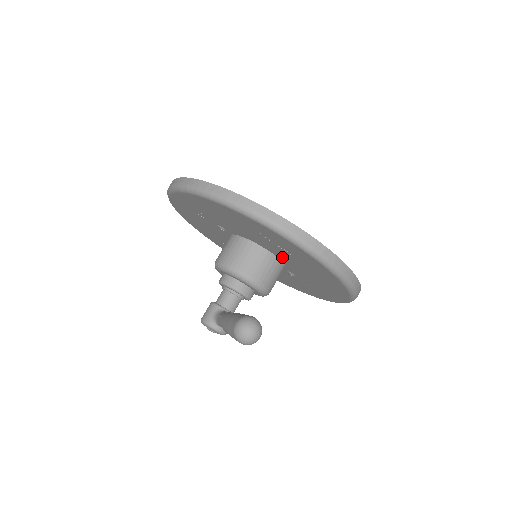
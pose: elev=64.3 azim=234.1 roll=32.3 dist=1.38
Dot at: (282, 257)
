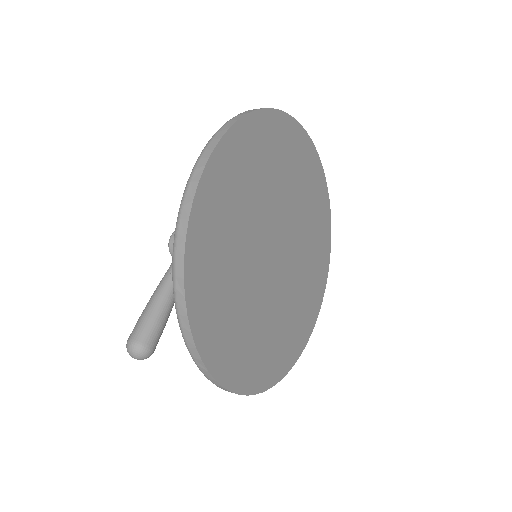
Dot at: occluded
